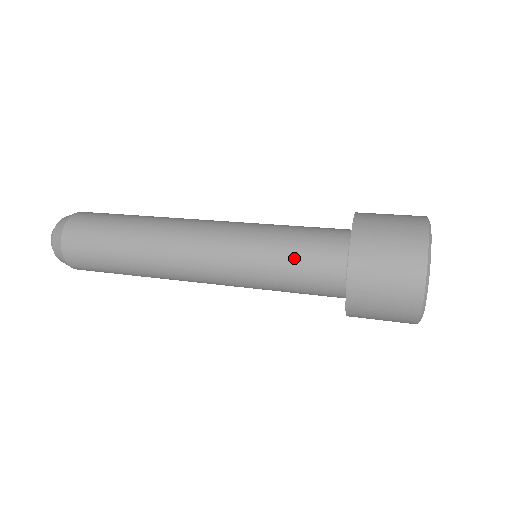
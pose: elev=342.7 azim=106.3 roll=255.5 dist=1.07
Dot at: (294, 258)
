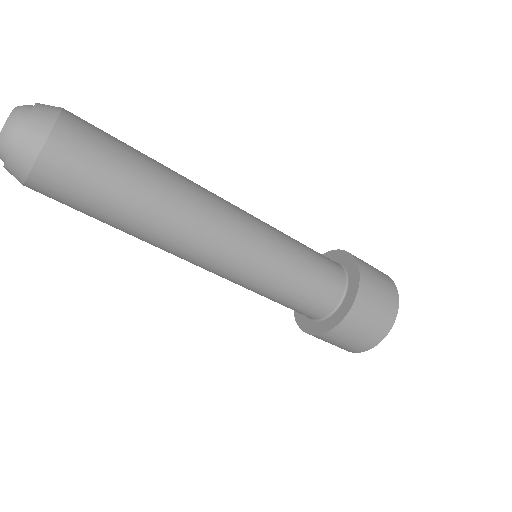
Dot at: (308, 247)
